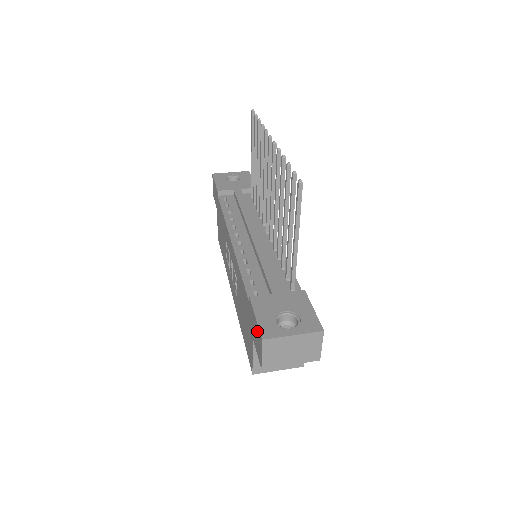
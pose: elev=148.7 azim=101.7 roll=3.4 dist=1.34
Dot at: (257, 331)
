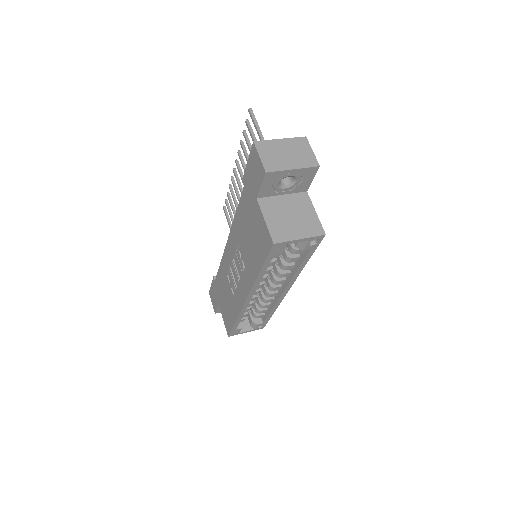
Dot at: (251, 162)
